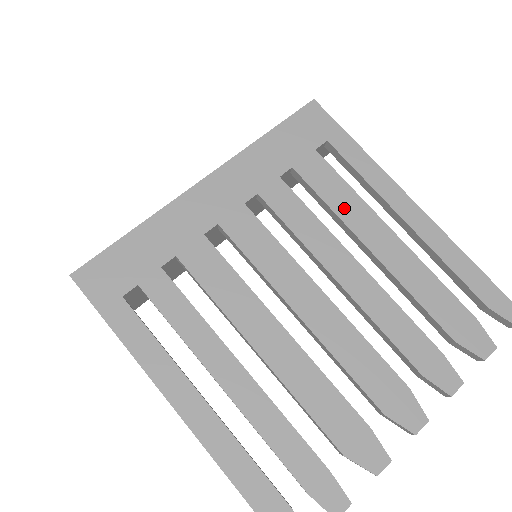
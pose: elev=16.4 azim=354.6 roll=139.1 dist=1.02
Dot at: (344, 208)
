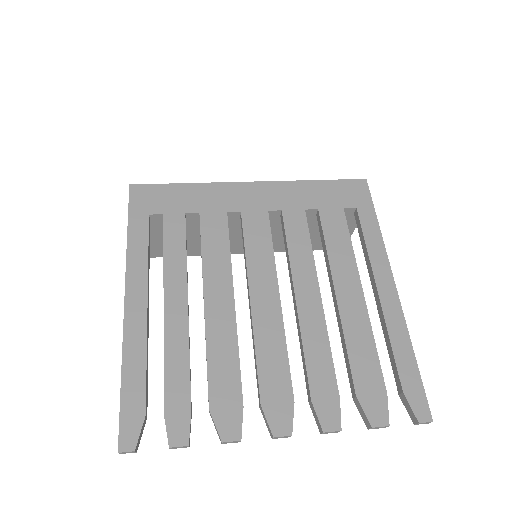
Dot at: (337, 254)
